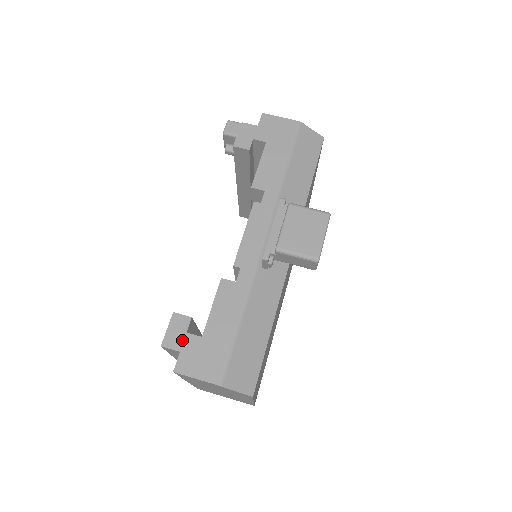
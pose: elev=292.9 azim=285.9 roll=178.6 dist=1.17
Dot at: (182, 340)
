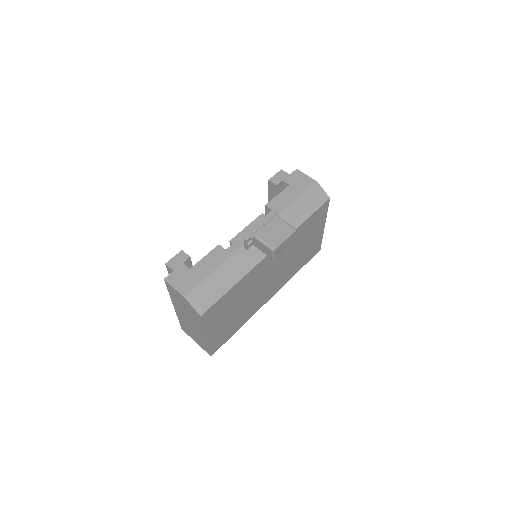
Dot at: (178, 266)
